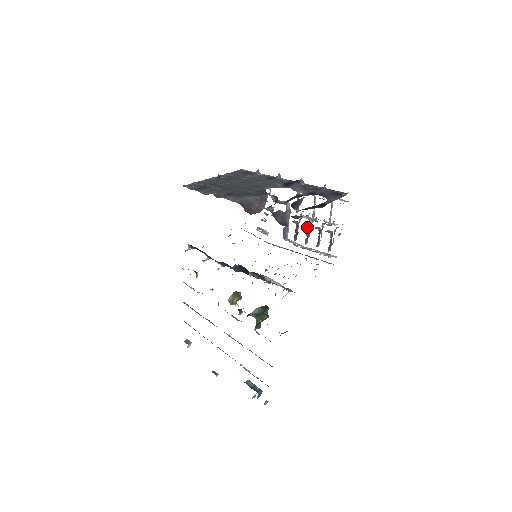
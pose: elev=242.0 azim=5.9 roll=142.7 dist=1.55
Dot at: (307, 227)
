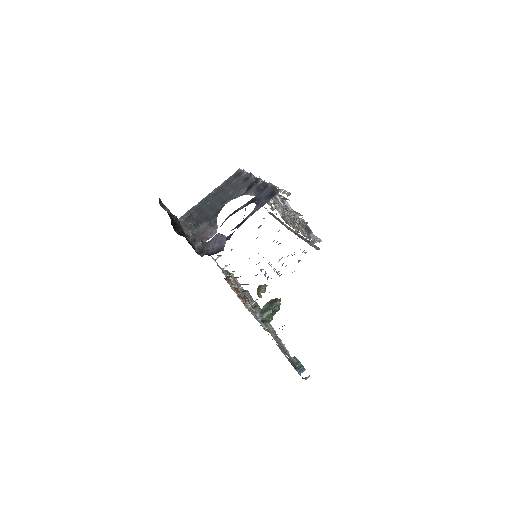
Dot at: (290, 216)
